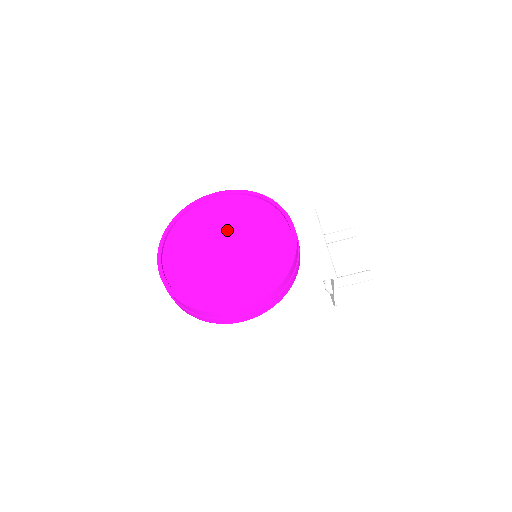
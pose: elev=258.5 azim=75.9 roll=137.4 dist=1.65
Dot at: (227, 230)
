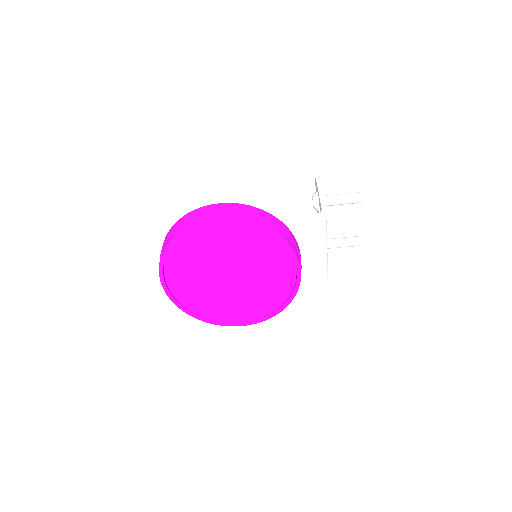
Dot at: (231, 260)
